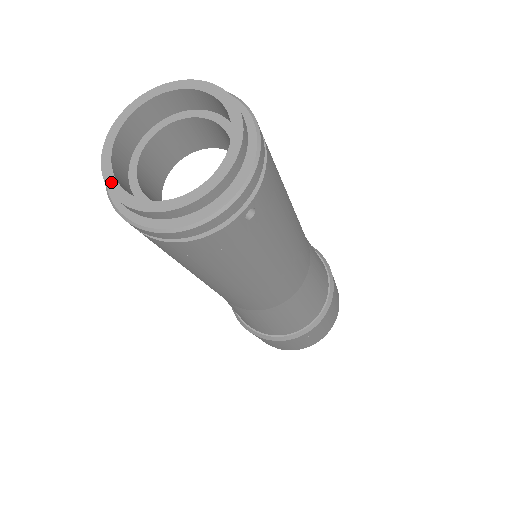
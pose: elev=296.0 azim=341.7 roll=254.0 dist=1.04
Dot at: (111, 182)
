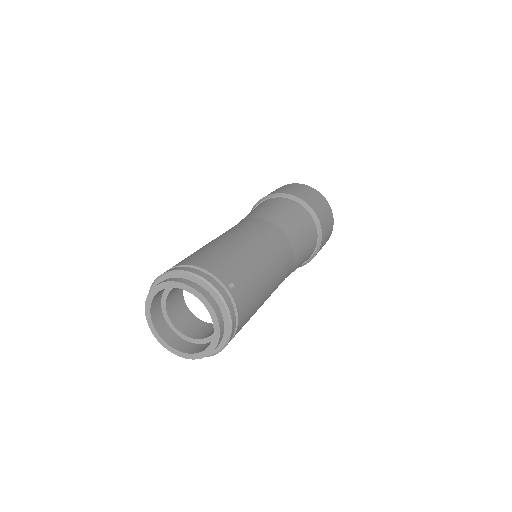
Dot at: (148, 308)
